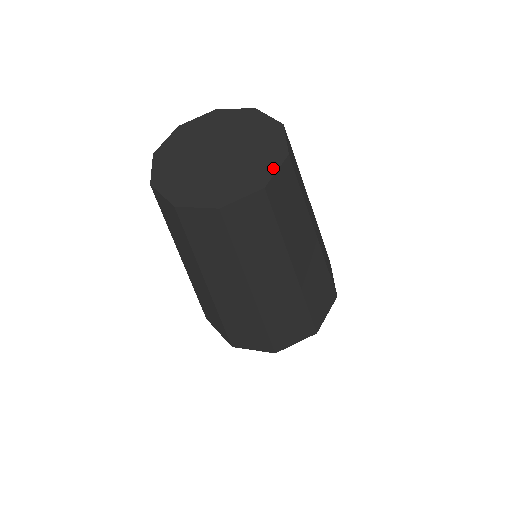
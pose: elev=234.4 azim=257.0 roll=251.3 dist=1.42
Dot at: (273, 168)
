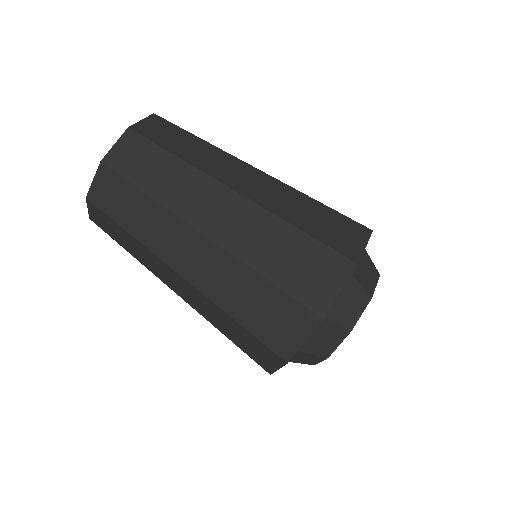
Dot at: (116, 145)
